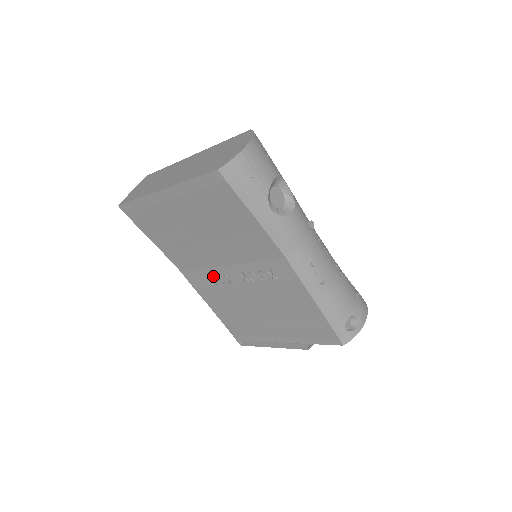
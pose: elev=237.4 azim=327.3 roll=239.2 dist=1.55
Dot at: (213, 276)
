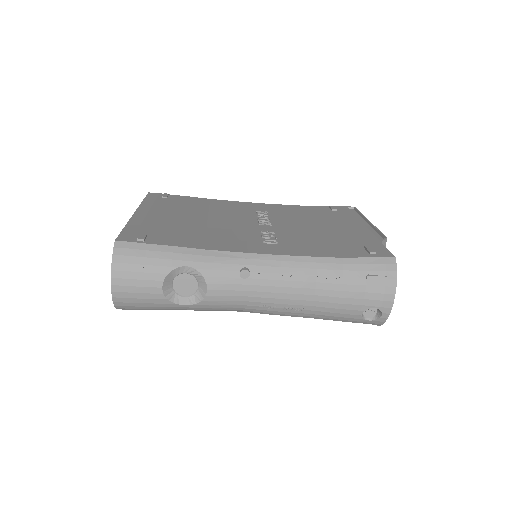
Dot at: occluded
